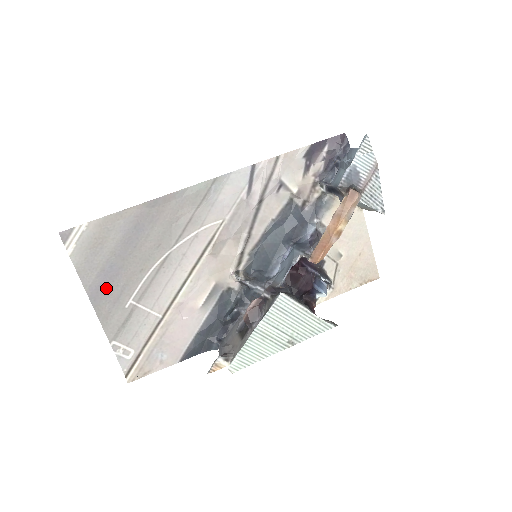
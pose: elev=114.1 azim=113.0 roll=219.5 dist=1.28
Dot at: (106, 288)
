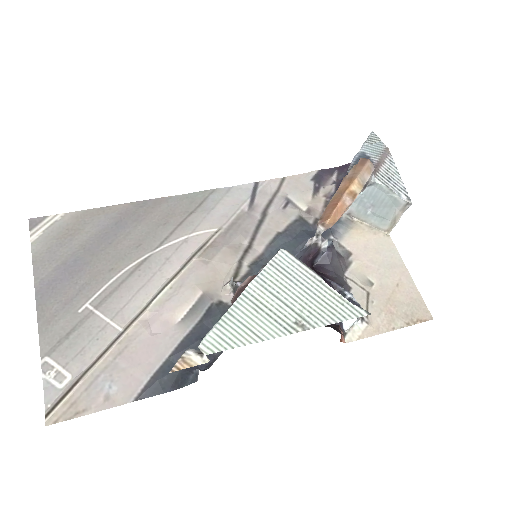
Dot at: (61, 285)
